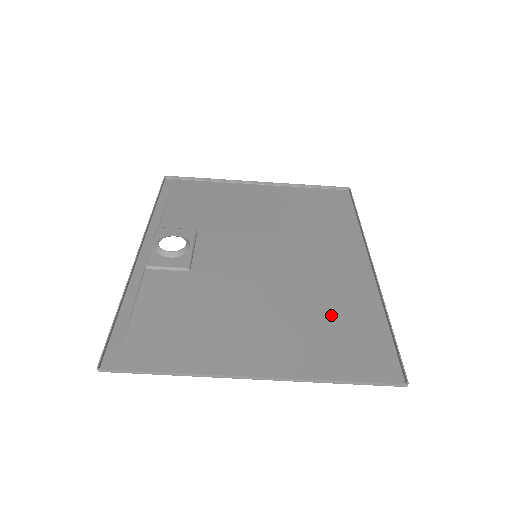
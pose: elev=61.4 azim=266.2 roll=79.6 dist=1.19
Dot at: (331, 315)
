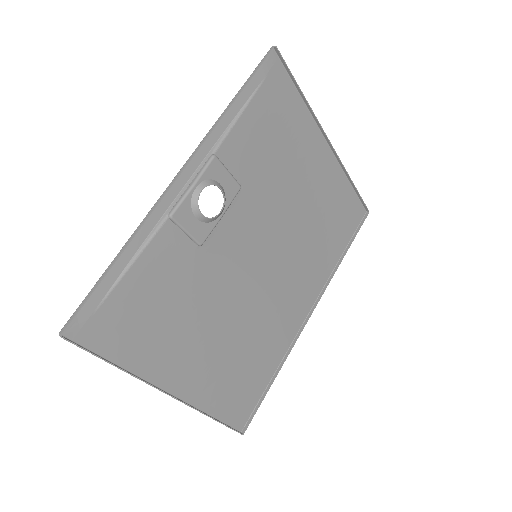
Dot at: (251, 355)
